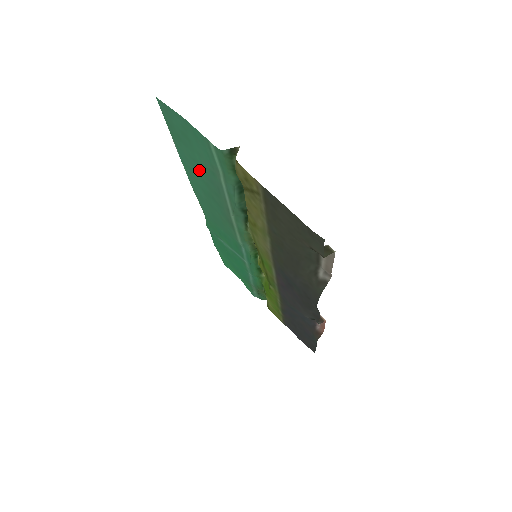
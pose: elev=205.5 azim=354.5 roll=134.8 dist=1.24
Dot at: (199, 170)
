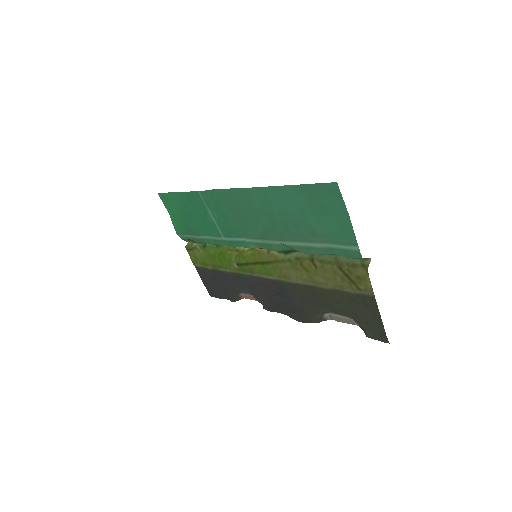
Dot at: (293, 213)
